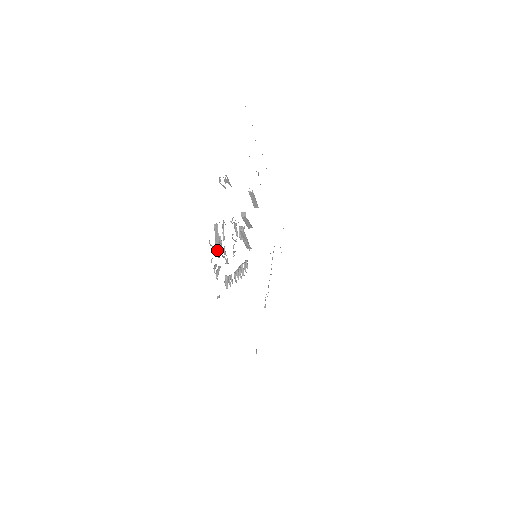
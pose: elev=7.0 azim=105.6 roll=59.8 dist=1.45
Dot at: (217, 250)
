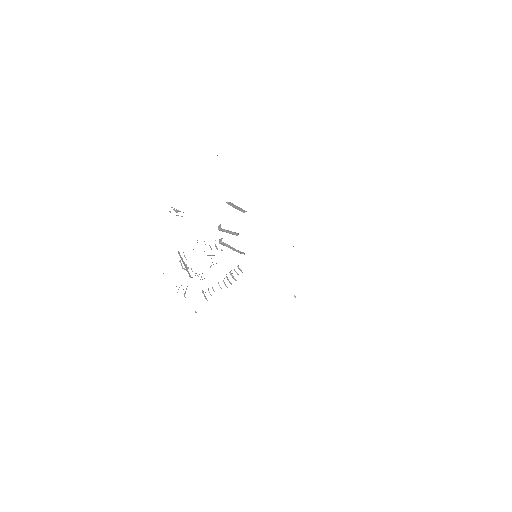
Dot at: (188, 272)
